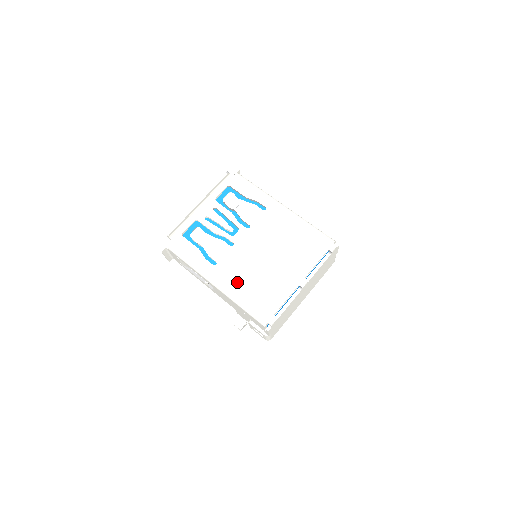
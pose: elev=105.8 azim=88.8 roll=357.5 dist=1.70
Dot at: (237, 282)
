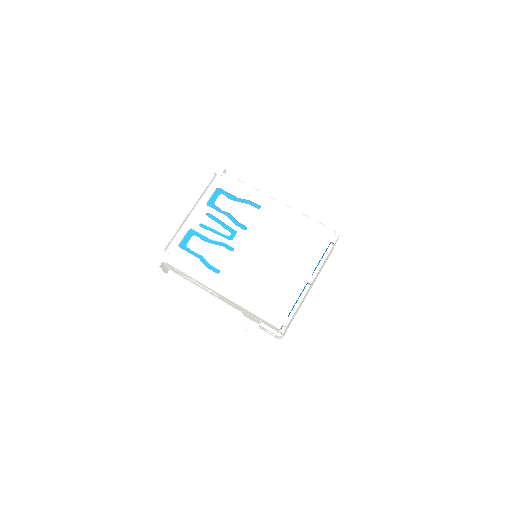
Dot at: (244, 288)
